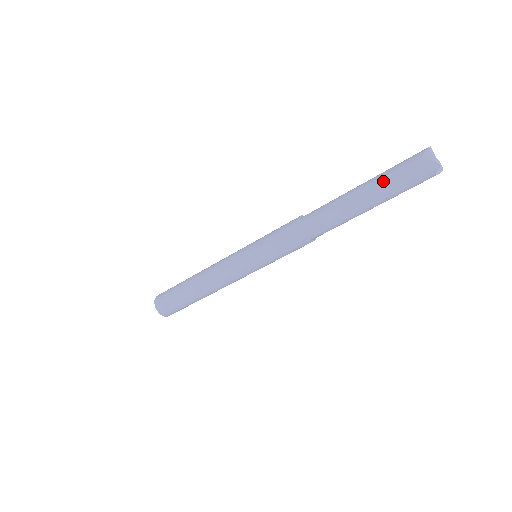
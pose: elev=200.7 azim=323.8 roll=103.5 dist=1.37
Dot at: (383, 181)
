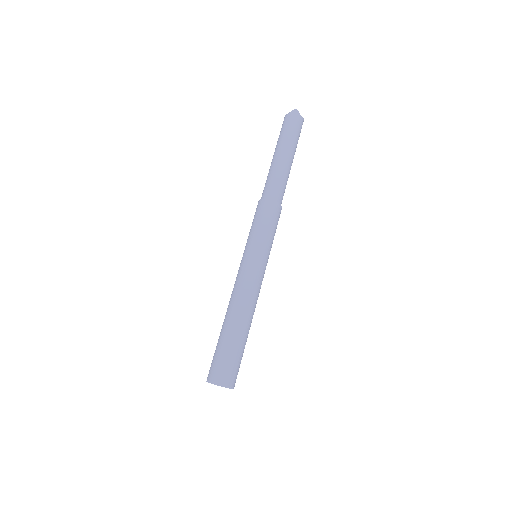
Dot at: (280, 139)
